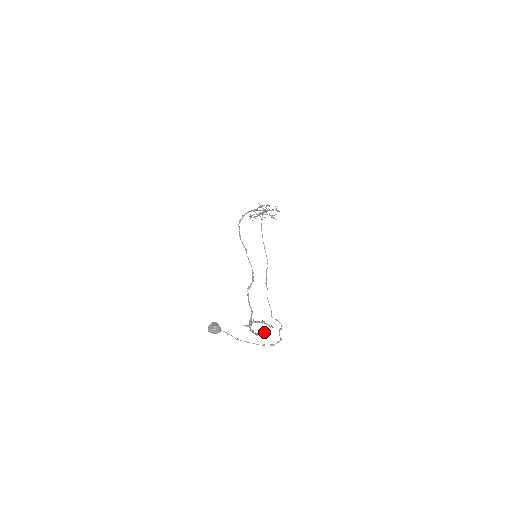
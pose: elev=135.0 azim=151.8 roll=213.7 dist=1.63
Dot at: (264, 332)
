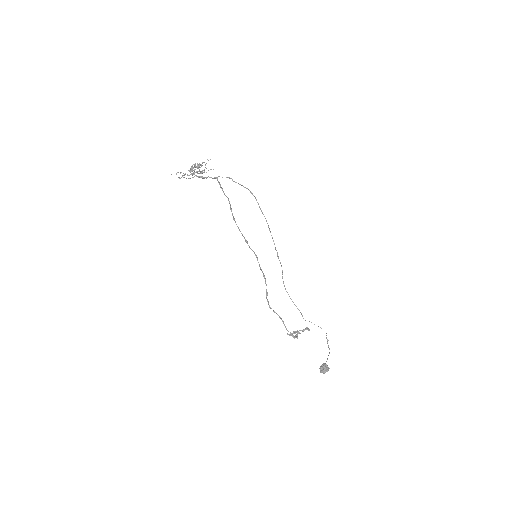
Dot at: occluded
